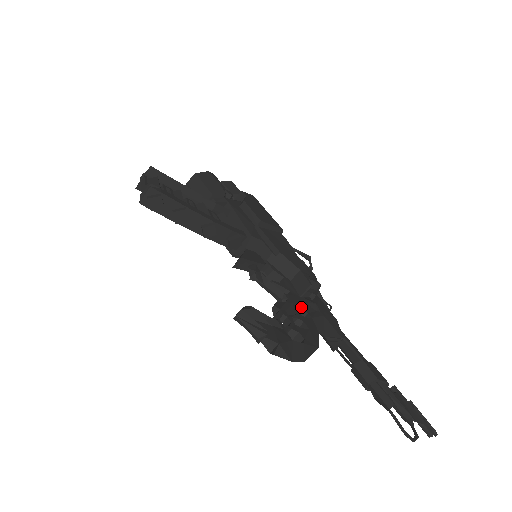
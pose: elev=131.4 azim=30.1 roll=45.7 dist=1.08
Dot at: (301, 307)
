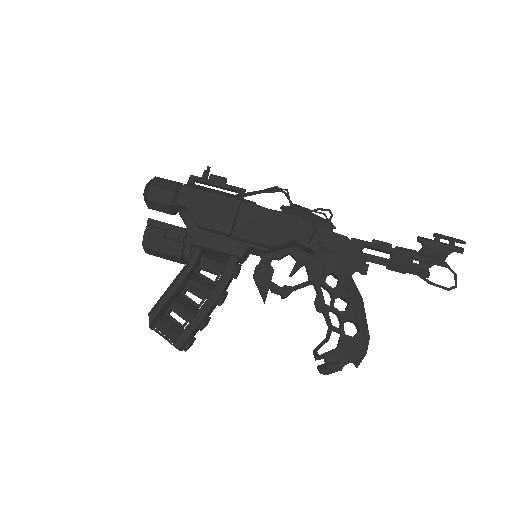
Dot at: (325, 274)
